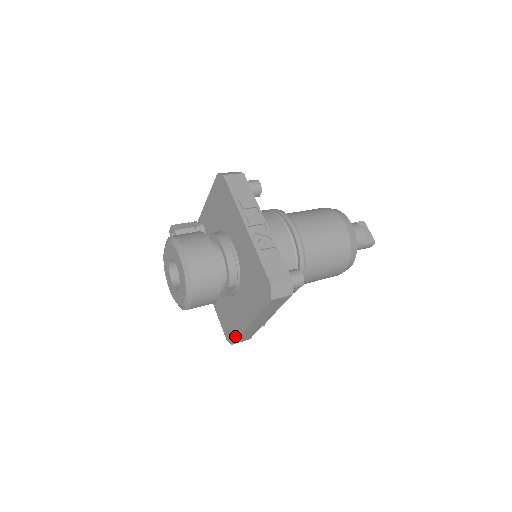
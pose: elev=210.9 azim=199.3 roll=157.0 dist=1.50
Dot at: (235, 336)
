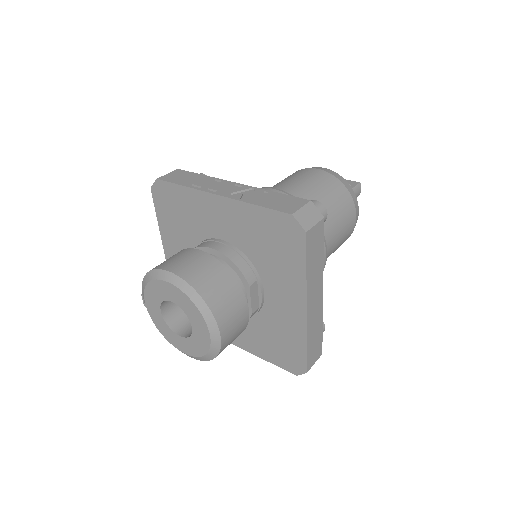
Dot at: (302, 353)
